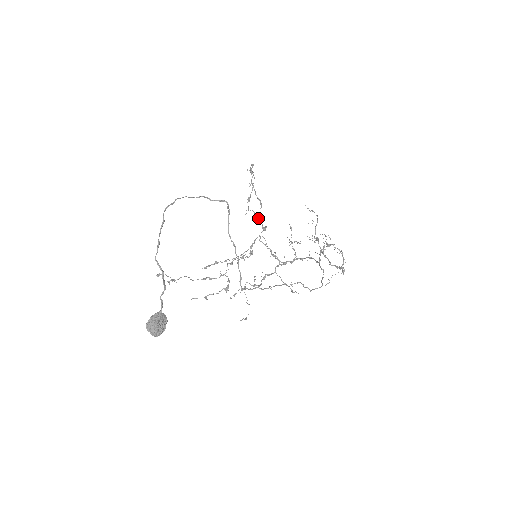
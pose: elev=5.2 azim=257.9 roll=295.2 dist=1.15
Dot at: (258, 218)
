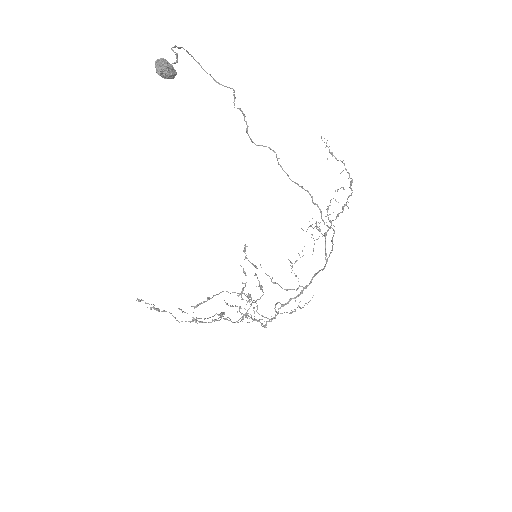
Dot at: occluded
